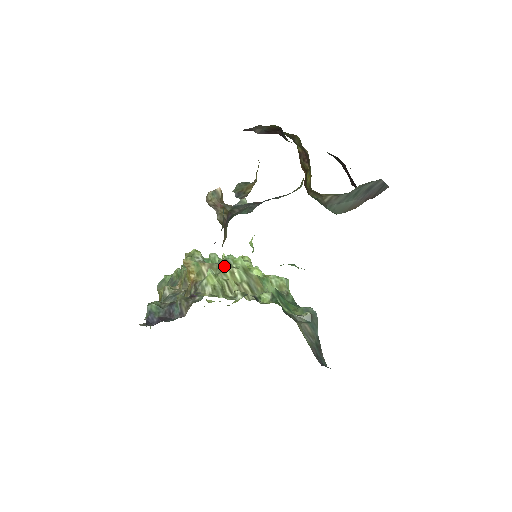
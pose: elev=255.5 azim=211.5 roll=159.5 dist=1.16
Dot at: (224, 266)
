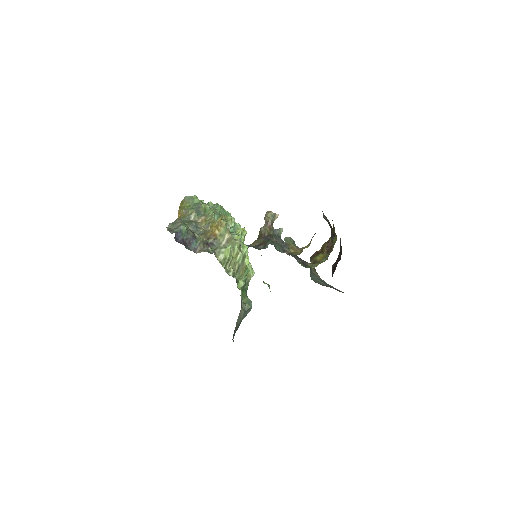
Dot at: (237, 246)
